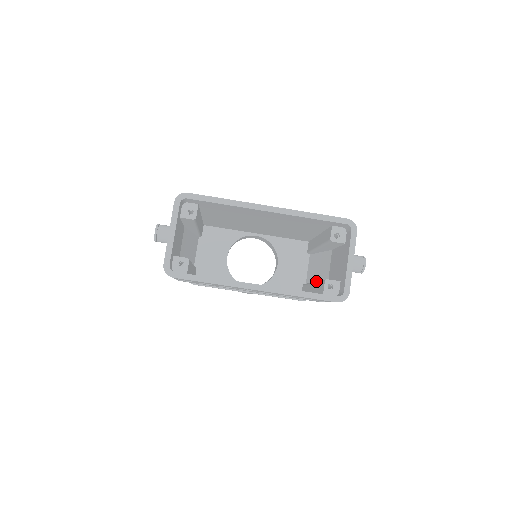
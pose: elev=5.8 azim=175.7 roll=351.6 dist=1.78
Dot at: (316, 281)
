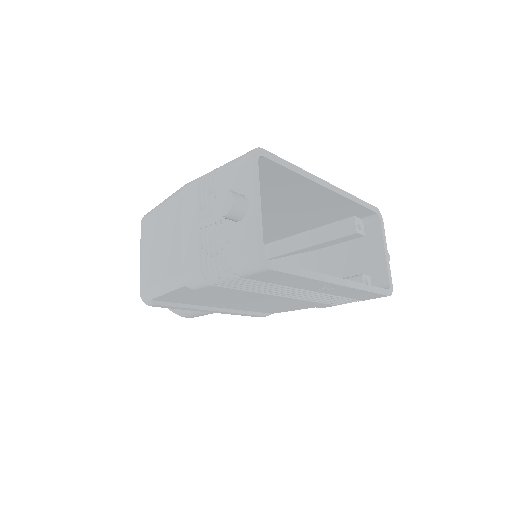
Dot at: occluded
